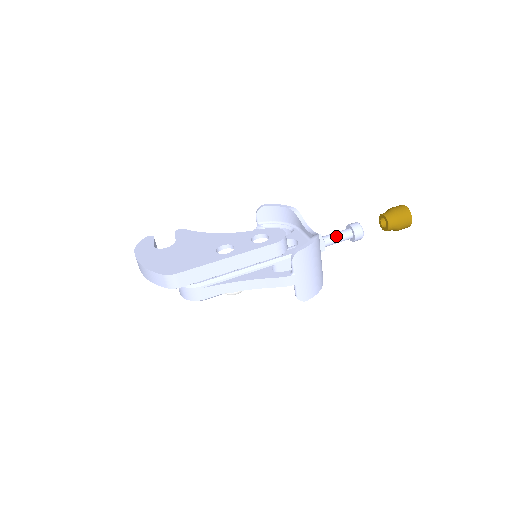
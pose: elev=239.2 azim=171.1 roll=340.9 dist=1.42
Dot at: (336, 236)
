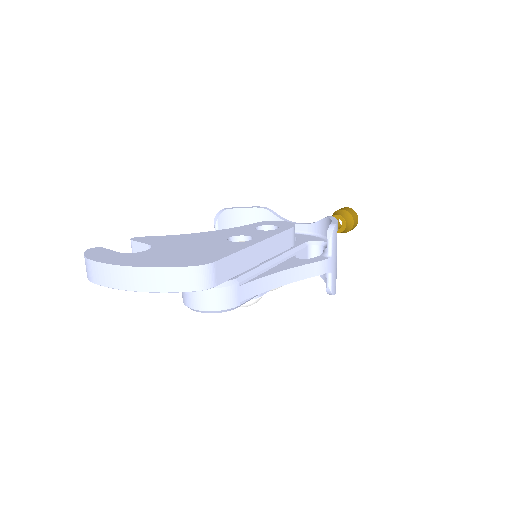
Dot at: occluded
